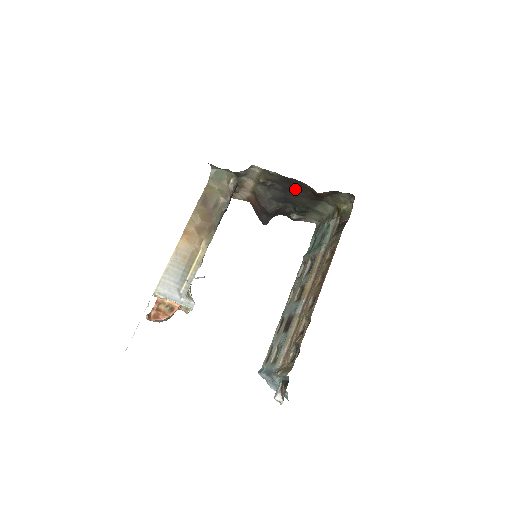
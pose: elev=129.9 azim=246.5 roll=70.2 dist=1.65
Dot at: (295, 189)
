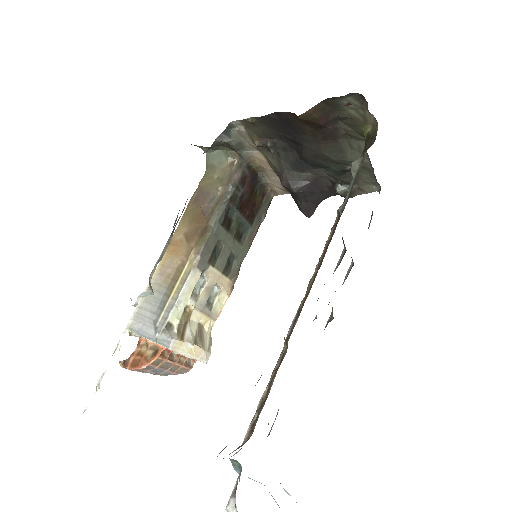
Dot at: (292, 133)
